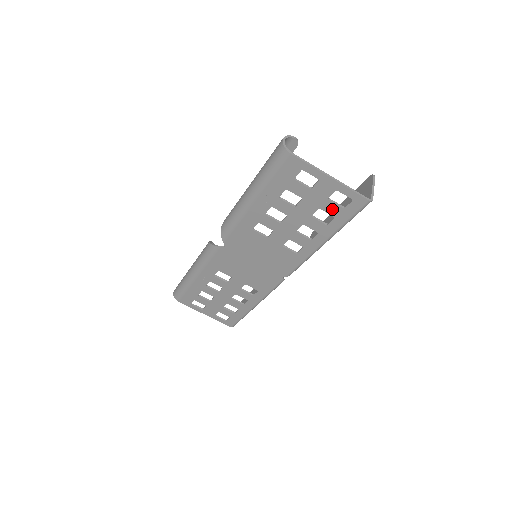
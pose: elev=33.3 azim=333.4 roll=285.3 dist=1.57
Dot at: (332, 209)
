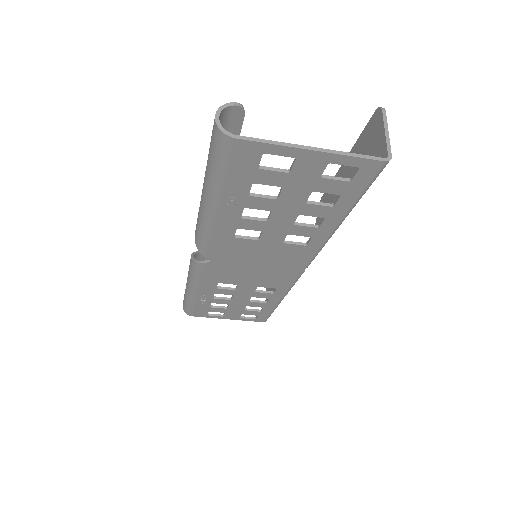
Dot at: (332, 187)
